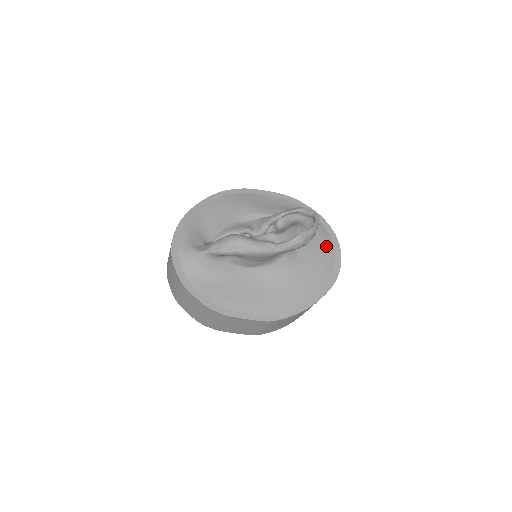
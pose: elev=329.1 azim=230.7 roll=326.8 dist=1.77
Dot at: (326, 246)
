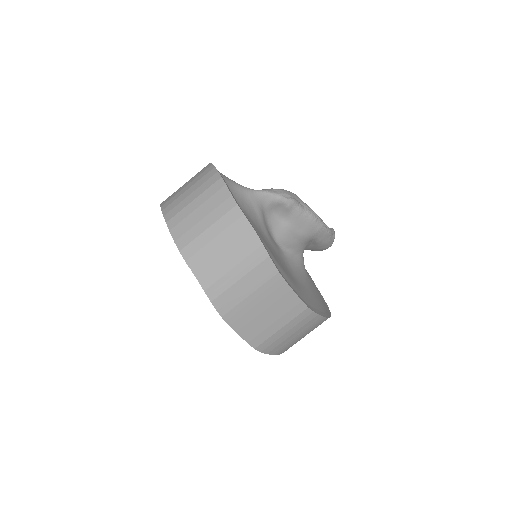
Dot at: occluded
